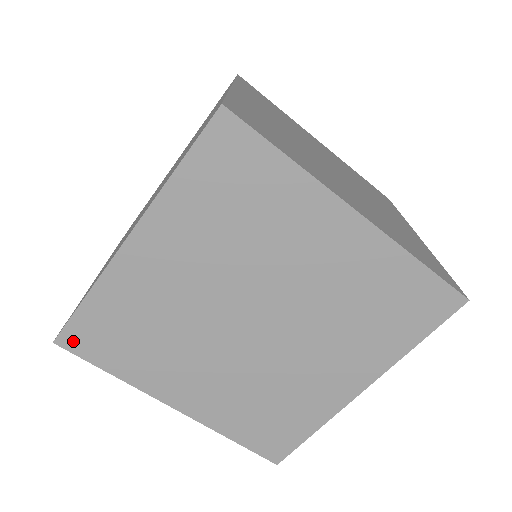
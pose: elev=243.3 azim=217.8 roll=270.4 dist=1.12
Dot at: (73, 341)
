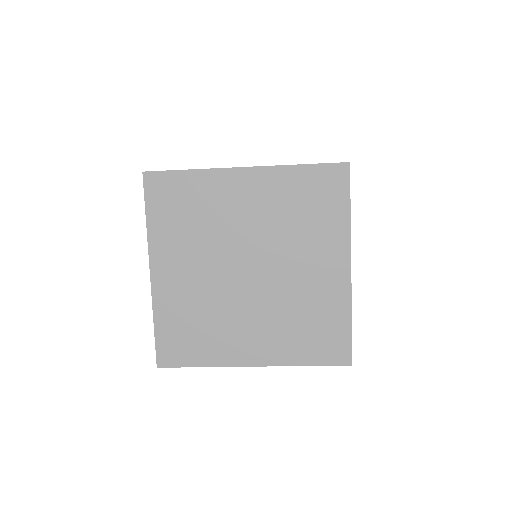
Dot at: (153, 182)
